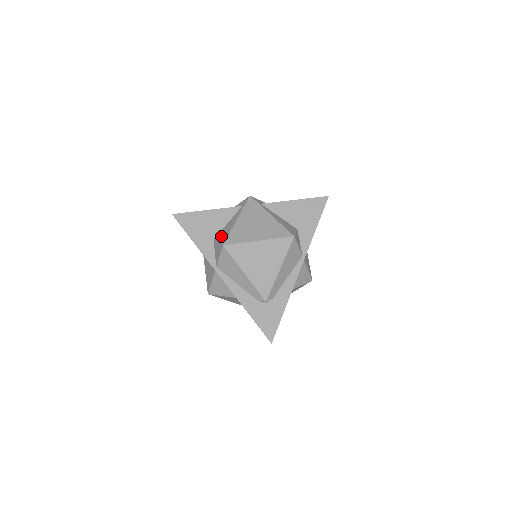
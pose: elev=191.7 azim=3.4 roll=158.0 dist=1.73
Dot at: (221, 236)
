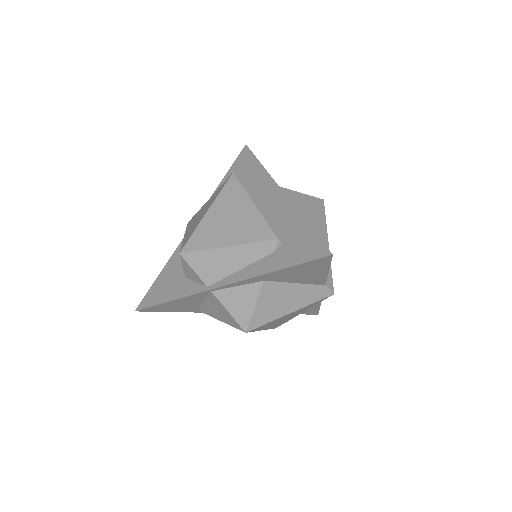
Dot at: occluded
